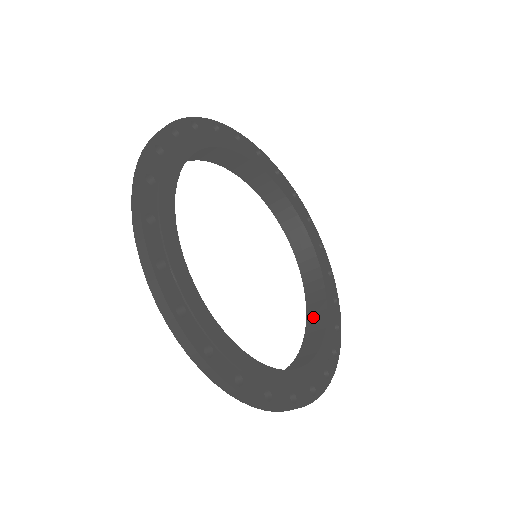
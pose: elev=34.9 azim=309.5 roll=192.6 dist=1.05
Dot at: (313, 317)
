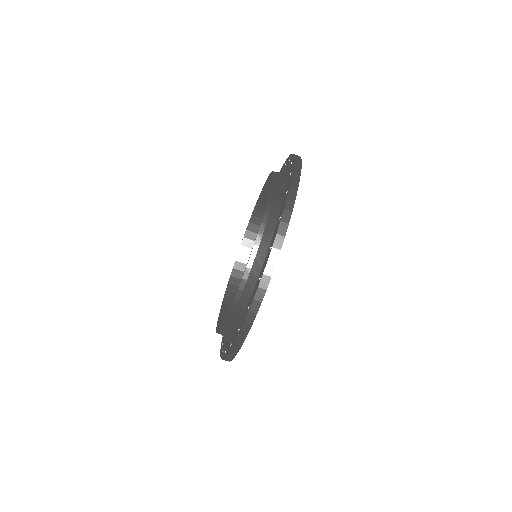
Dot at: occluded
